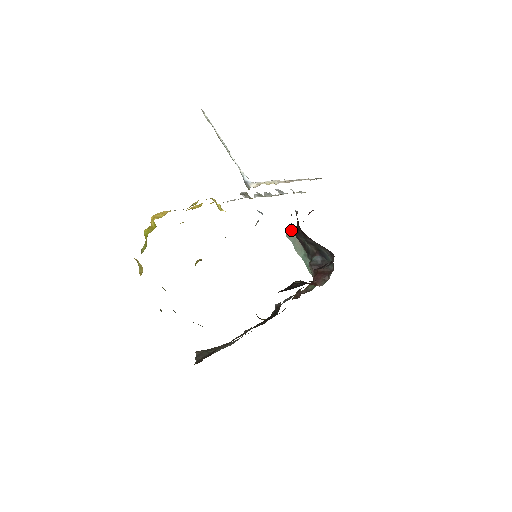
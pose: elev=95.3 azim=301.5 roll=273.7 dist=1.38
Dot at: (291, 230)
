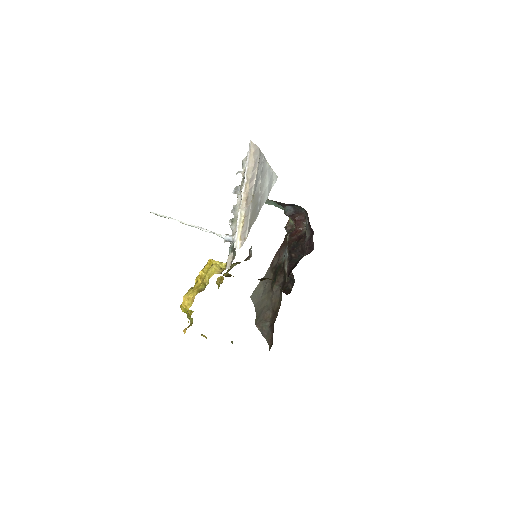
Dot at: occluded
